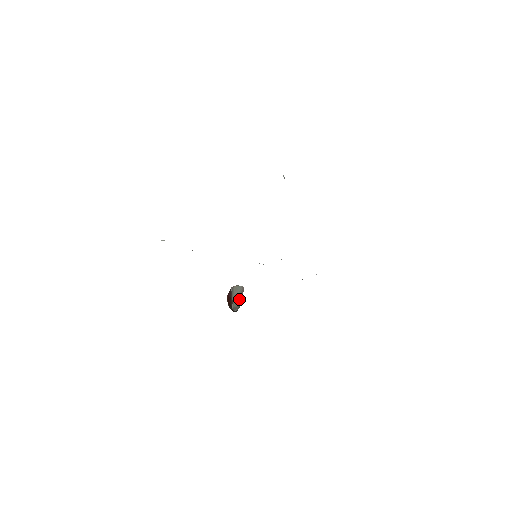
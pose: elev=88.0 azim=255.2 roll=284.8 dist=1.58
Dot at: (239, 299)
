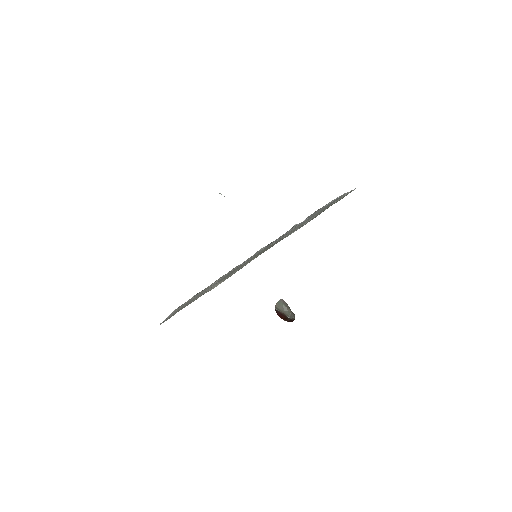
Dot at: (287, 309)
